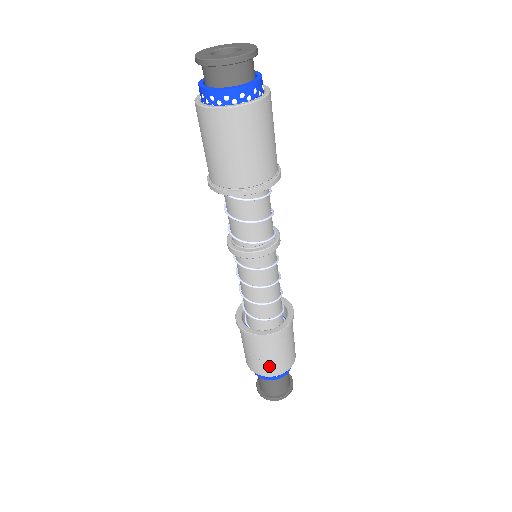
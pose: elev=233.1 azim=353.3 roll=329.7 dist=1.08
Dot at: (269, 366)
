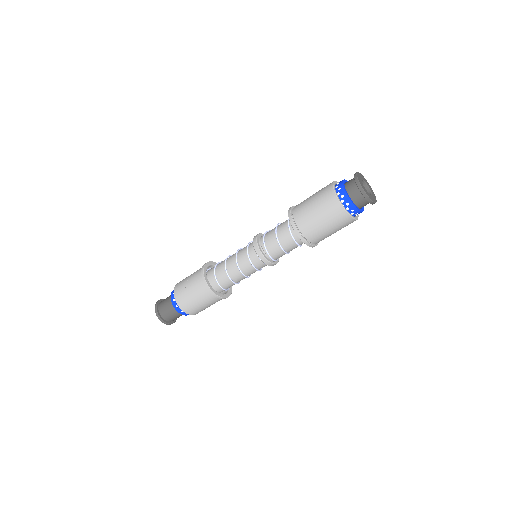
Dot at: (184, 296)
